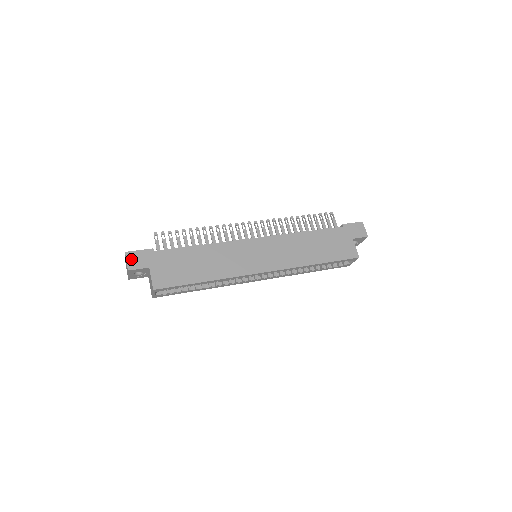
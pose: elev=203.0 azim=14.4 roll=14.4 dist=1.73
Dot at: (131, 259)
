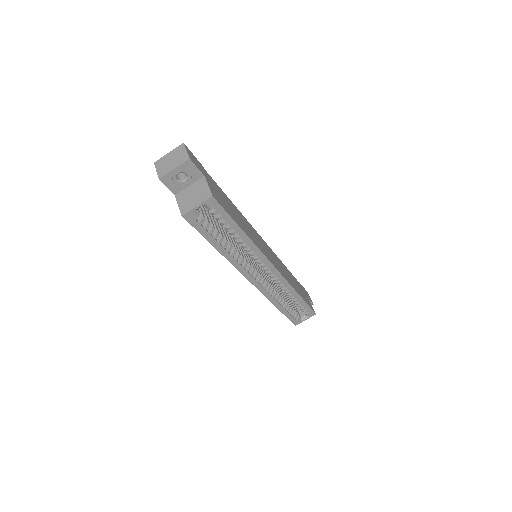
Dot at: (190, 153)
